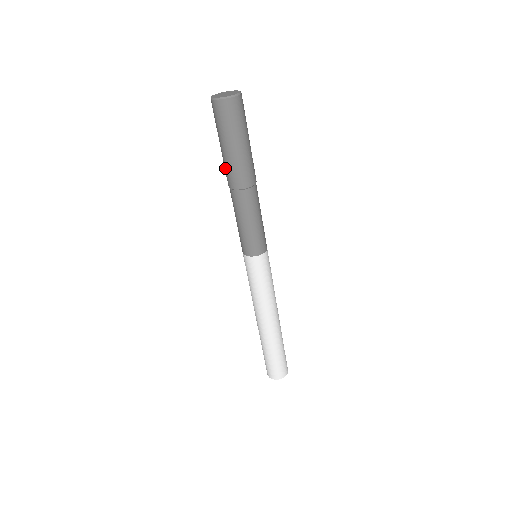
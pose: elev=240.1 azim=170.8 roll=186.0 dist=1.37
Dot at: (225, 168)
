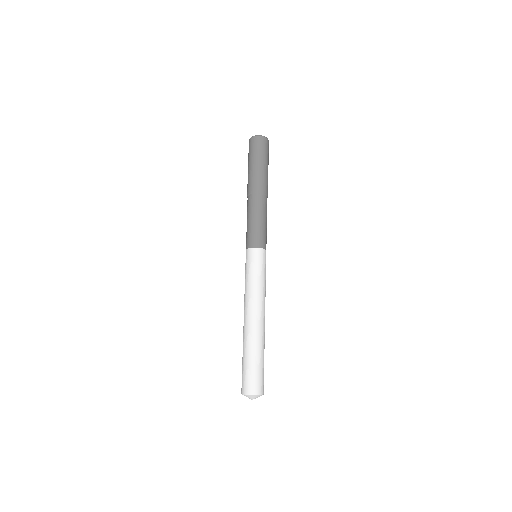
Dot at: (248, 182)
